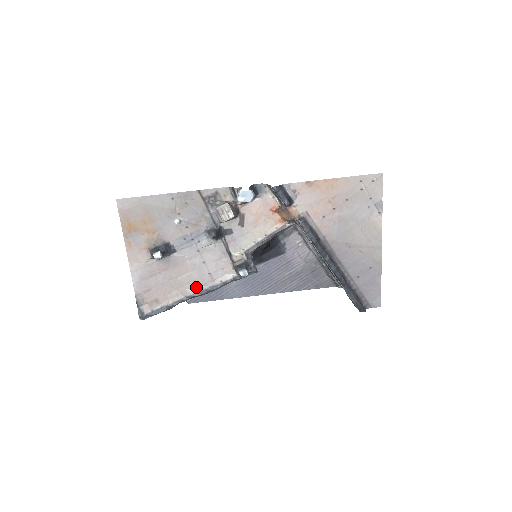
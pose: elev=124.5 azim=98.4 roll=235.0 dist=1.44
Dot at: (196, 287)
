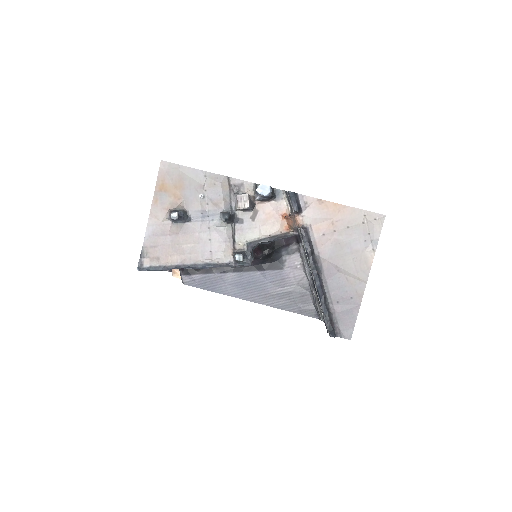
Dot at: (195, 259)
